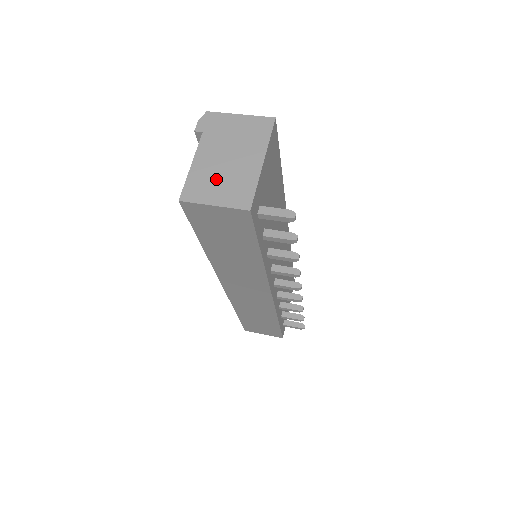
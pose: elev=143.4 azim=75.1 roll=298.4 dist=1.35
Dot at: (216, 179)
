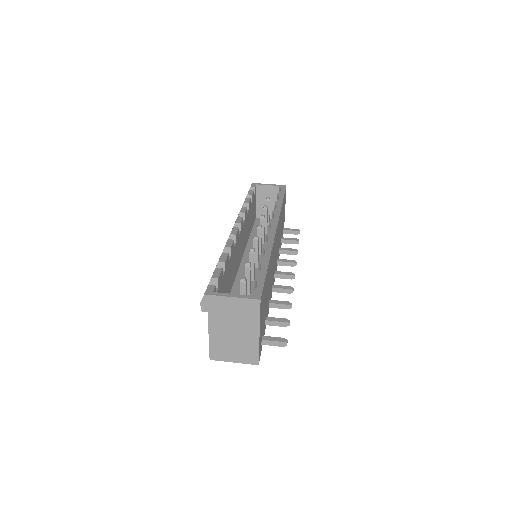
Dot at: (230, 346)
